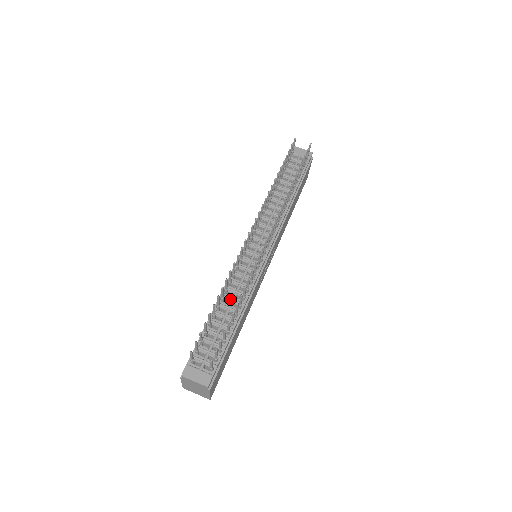
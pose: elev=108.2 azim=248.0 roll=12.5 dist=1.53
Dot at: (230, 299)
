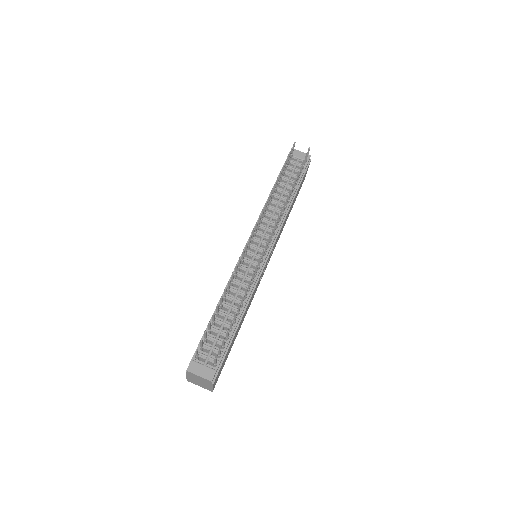
Dot at: (232, 298)
